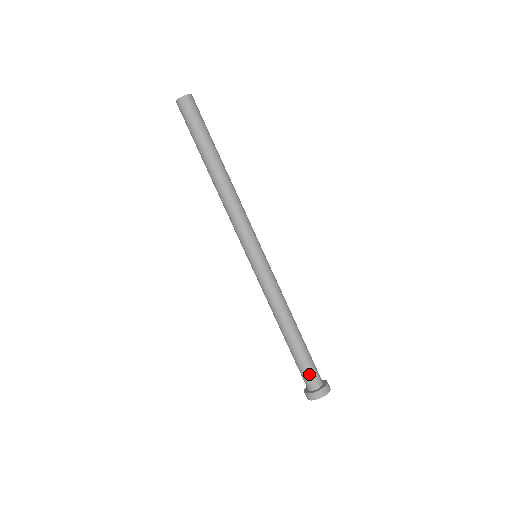
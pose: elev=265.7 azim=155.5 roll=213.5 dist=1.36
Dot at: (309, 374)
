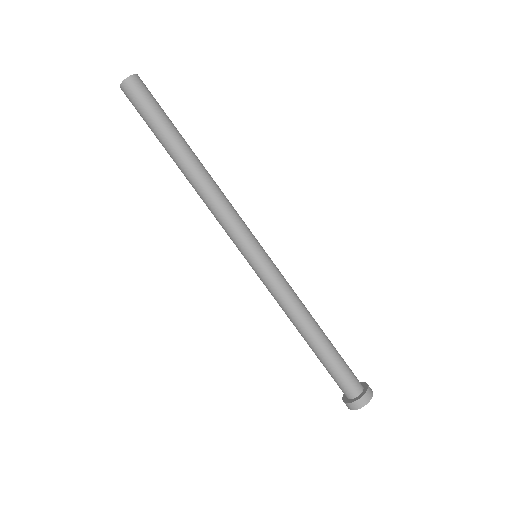
Dot at: (351, 376)
